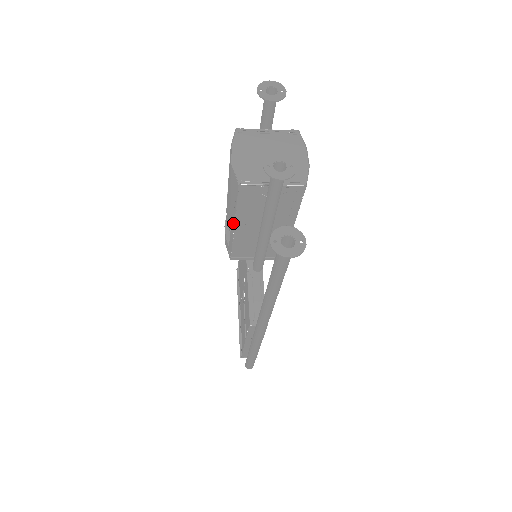
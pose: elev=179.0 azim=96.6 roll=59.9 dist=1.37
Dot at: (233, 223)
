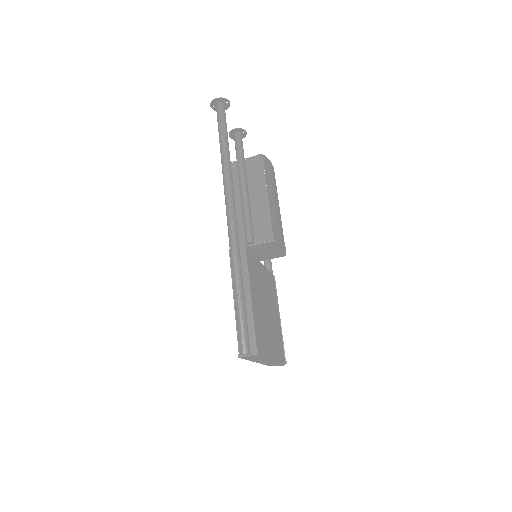
Dot at: occluded
